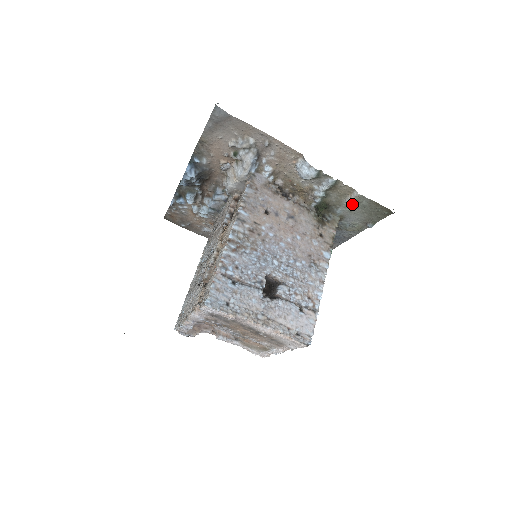
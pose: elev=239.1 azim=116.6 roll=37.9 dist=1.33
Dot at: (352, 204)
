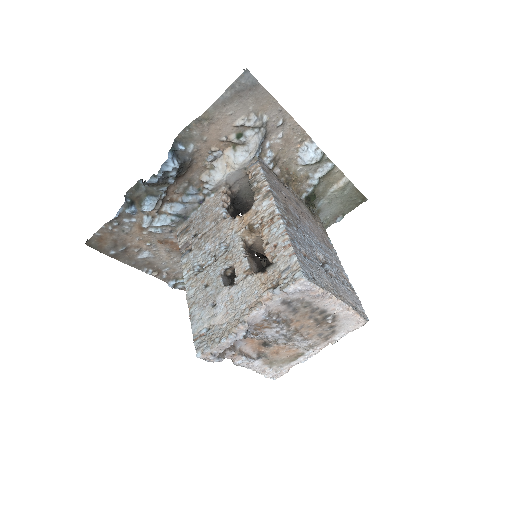
Dot at: (336, 193)
